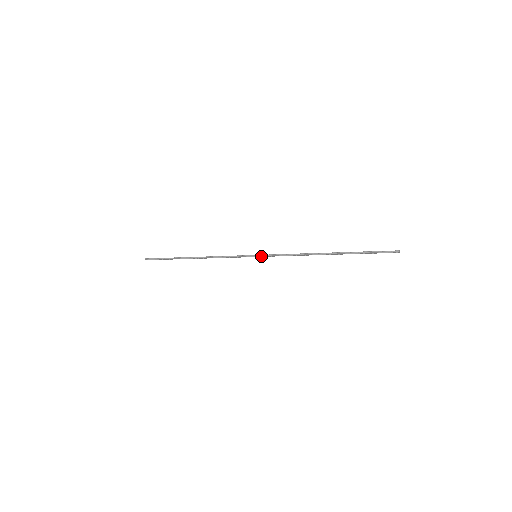
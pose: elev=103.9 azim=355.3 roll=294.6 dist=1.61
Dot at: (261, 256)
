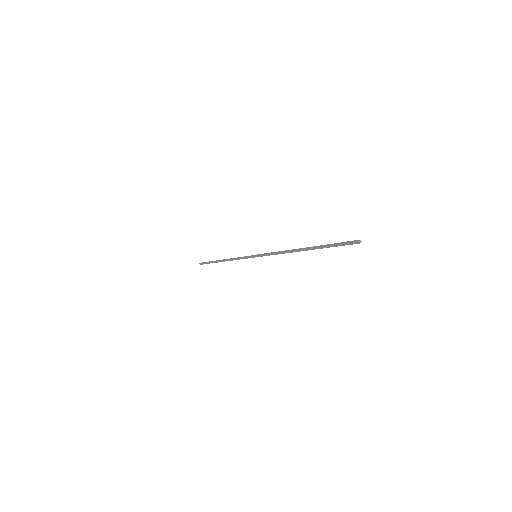
Dot at: occluded
